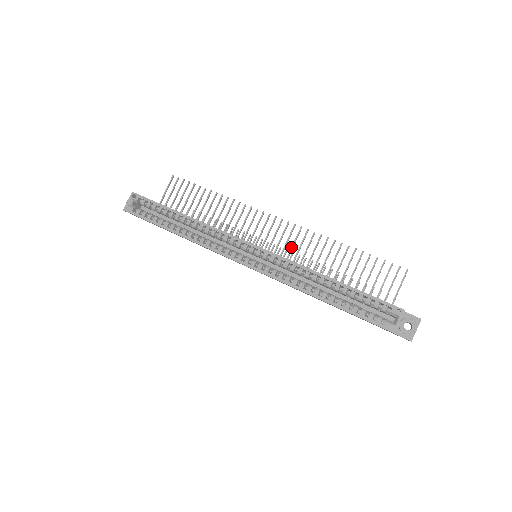
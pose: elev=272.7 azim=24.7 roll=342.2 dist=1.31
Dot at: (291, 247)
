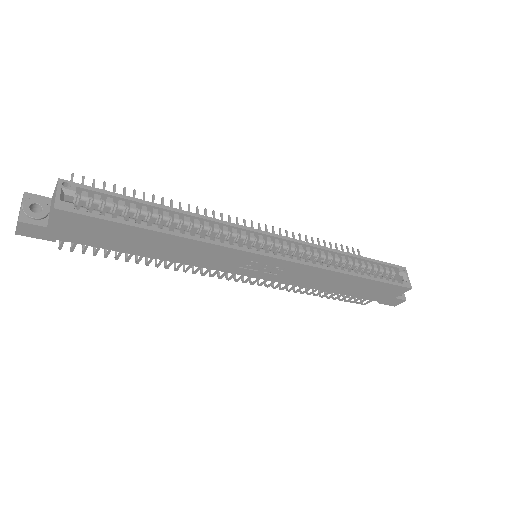
Dot at: occluded
